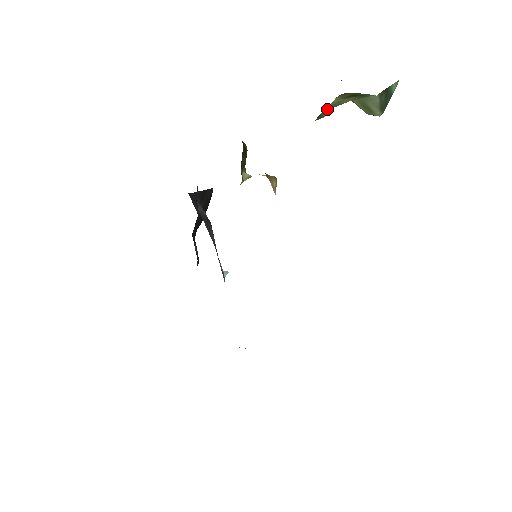
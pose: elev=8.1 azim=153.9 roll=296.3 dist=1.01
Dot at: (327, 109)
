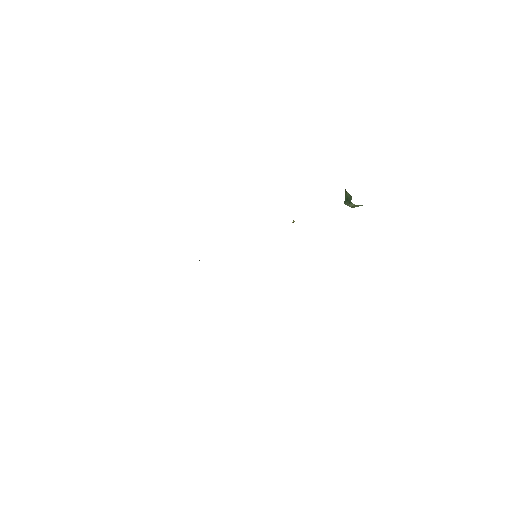
Dot at: occluded
